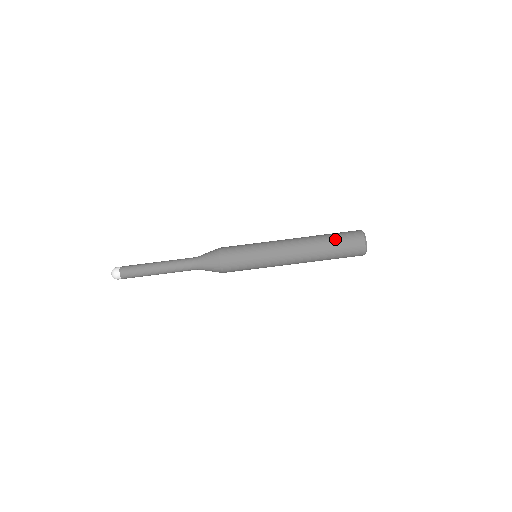
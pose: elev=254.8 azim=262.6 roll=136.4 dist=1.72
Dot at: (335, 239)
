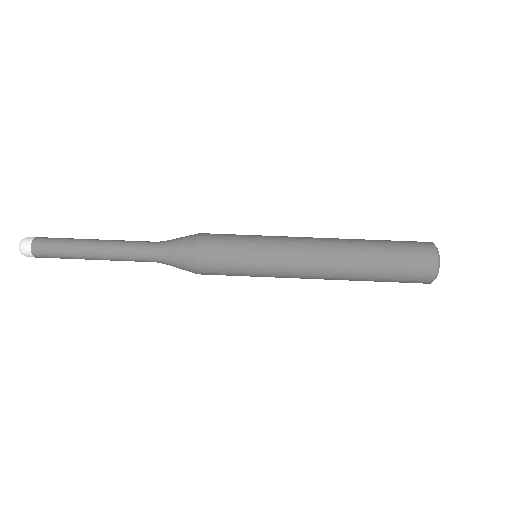
Dot at: (384, 240)
